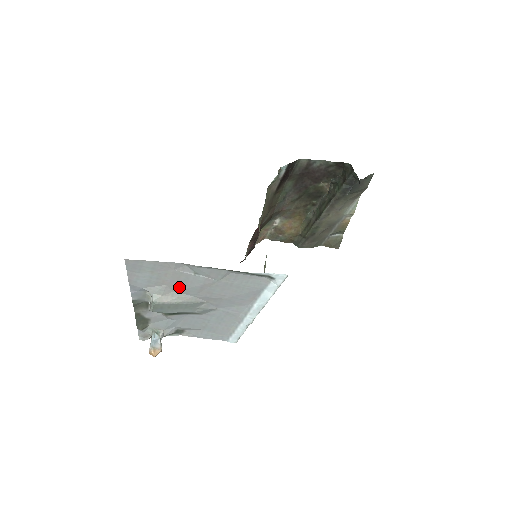
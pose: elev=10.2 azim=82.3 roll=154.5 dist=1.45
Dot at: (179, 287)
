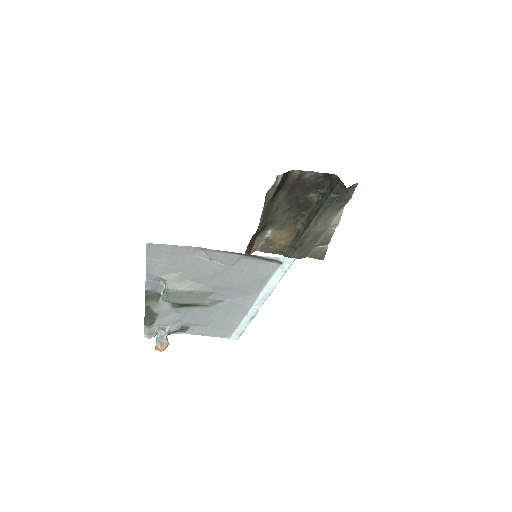
Dot at: (193, 274)
